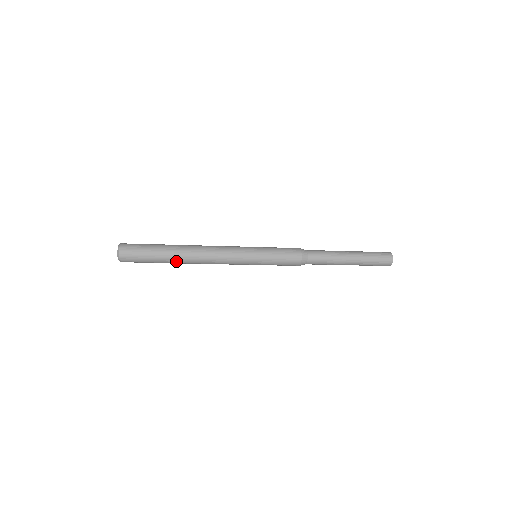
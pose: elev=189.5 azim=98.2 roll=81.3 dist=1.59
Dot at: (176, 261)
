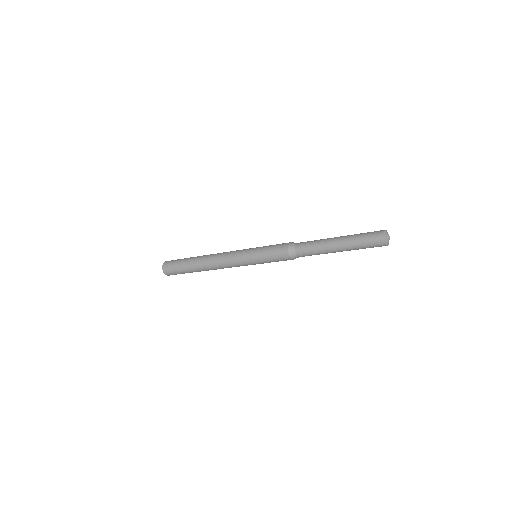
Dot at: (195, 265)
